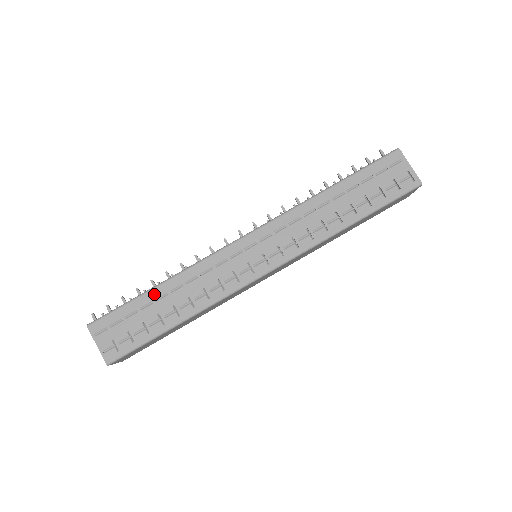
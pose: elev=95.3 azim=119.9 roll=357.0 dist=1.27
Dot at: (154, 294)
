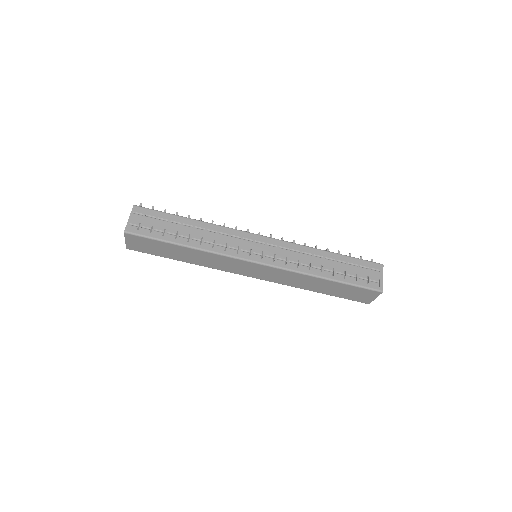
Dot at: (185, 221)
